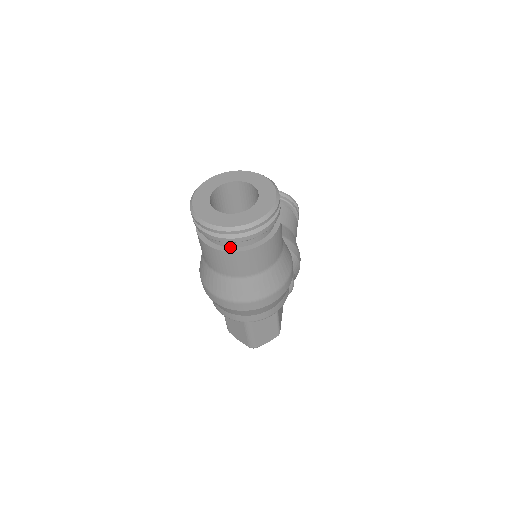
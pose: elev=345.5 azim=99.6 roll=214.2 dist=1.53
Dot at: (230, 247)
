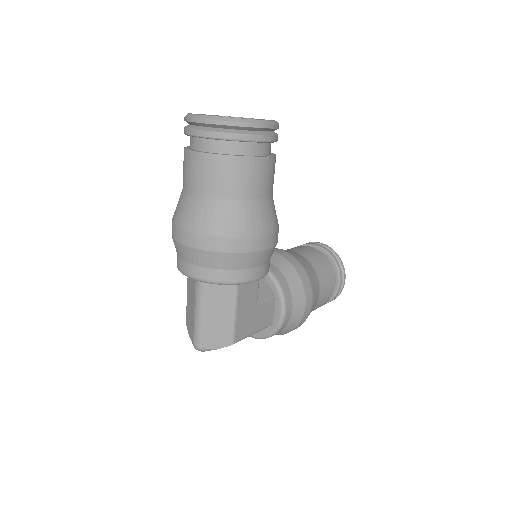
Dot at: (201, 151)
